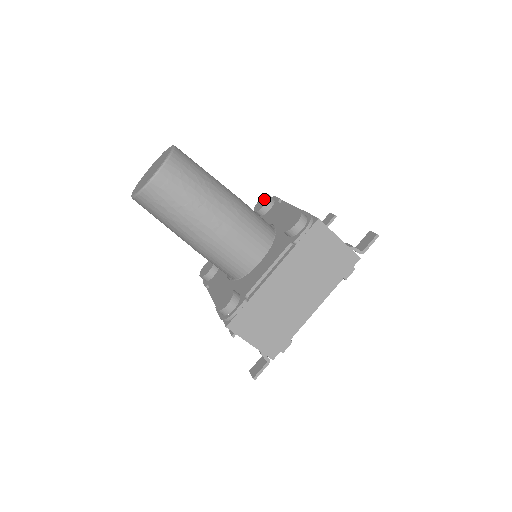
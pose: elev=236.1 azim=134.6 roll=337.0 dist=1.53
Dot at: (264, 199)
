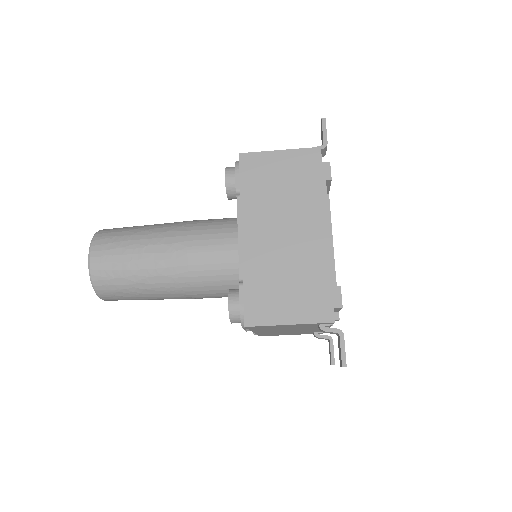
Dot at: occluded
